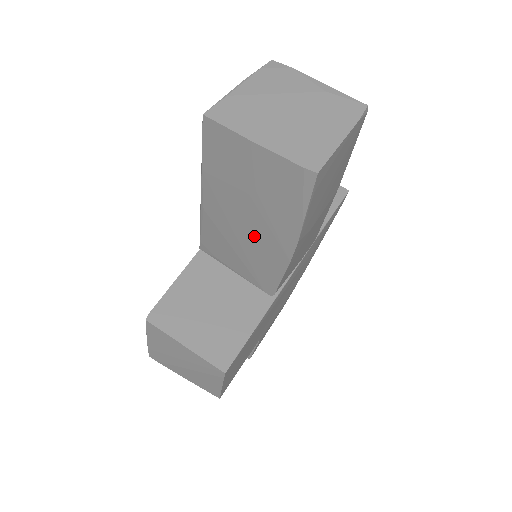
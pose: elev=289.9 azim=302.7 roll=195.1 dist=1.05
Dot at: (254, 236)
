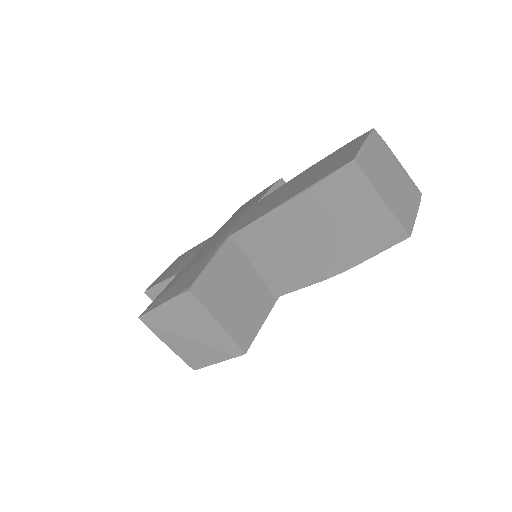
Dot at: (309, 251)
